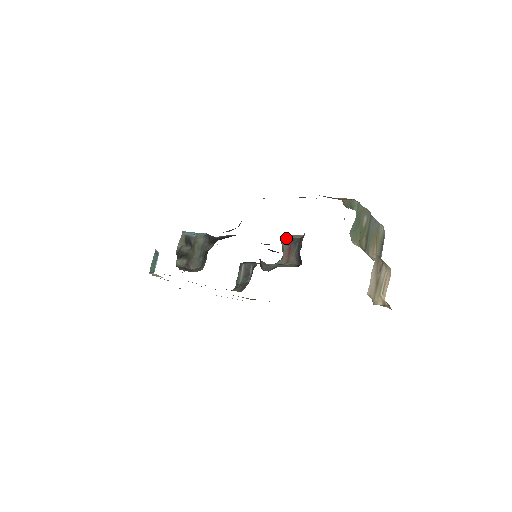
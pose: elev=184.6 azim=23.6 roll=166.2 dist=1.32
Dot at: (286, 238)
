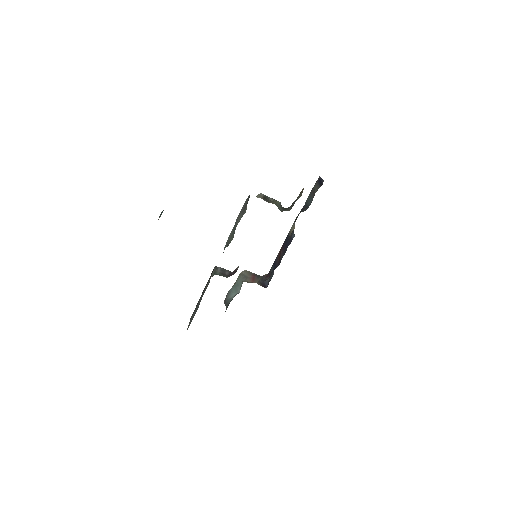
Dot at: (250, 272)
